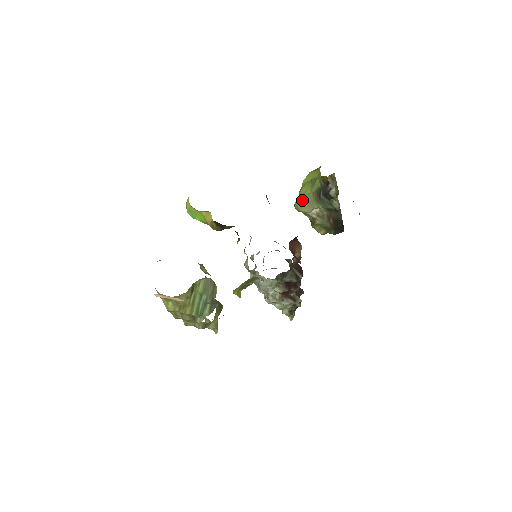
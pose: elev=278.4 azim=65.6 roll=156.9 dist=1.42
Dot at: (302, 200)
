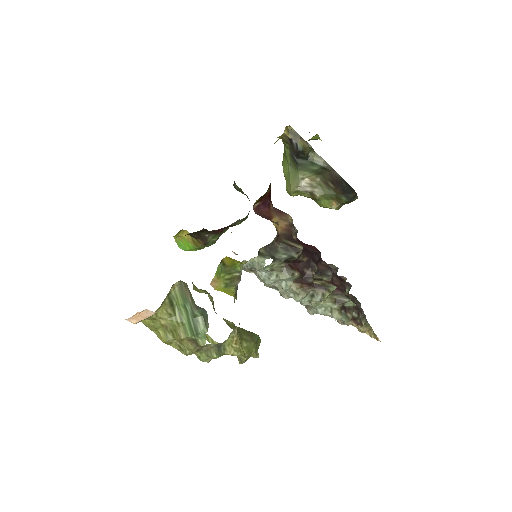
Dot at: (288, 180)
